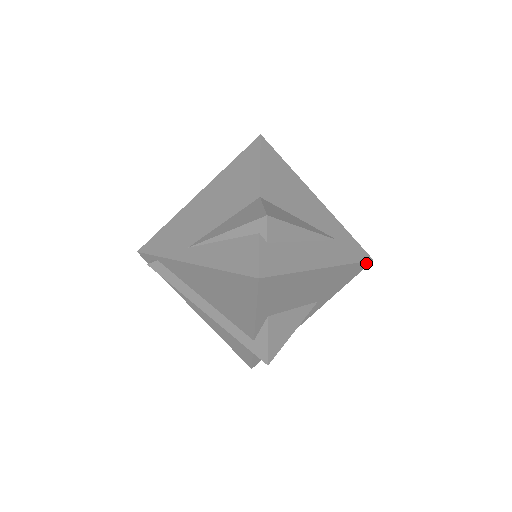
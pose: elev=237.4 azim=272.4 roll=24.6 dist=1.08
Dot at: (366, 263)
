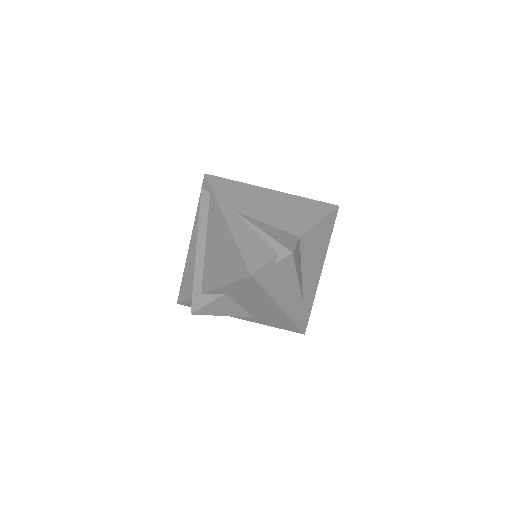
Dot at: (300, 331)
